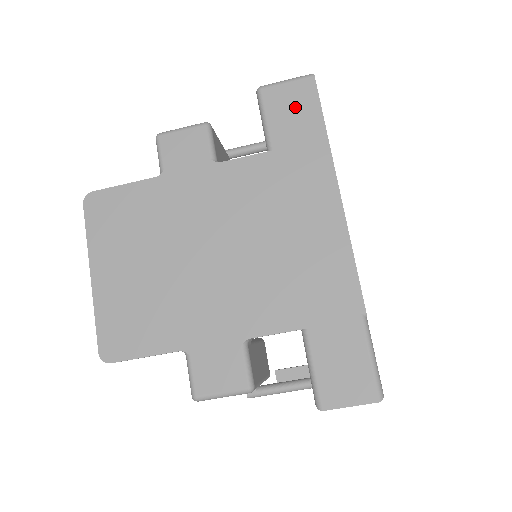
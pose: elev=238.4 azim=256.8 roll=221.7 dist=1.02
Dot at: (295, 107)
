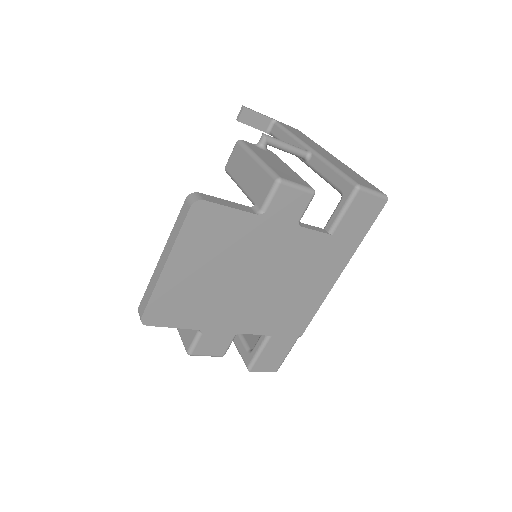
Dot at: (364, 215)
